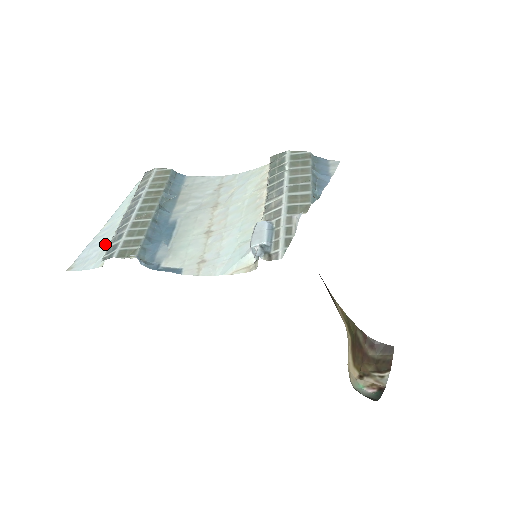
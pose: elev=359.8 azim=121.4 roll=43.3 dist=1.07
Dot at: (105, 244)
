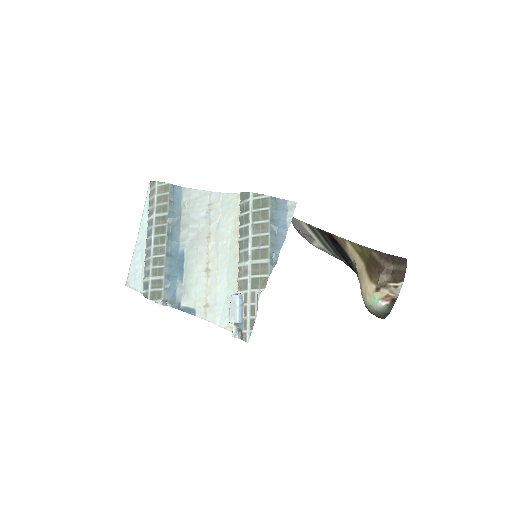
Dot at: (142, 265)
